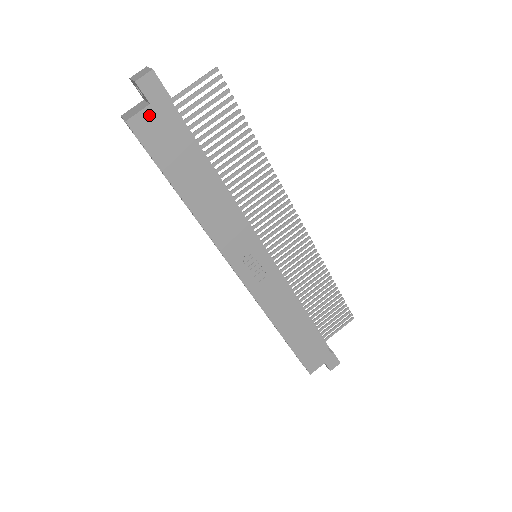
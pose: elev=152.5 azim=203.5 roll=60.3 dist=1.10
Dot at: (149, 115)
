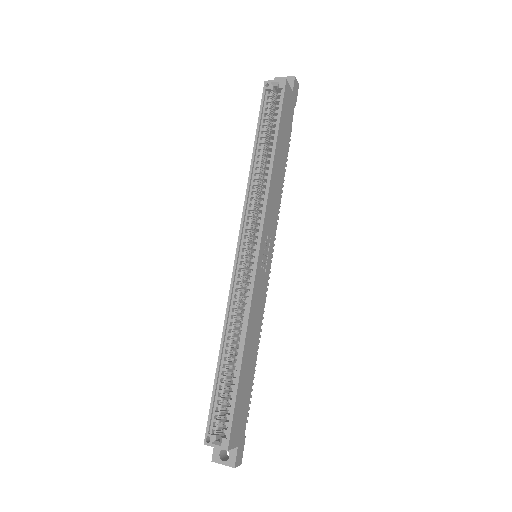
Dot at: (290, 94)
